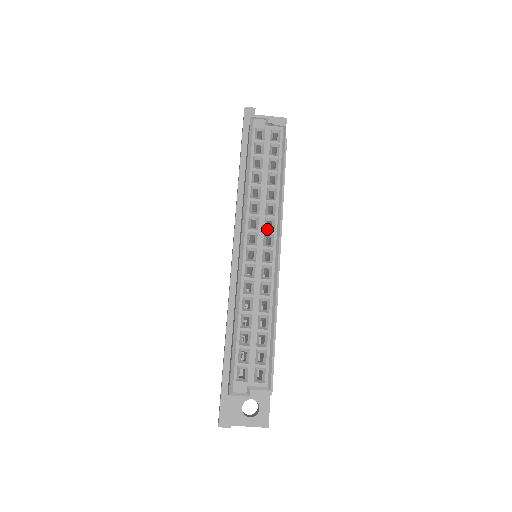
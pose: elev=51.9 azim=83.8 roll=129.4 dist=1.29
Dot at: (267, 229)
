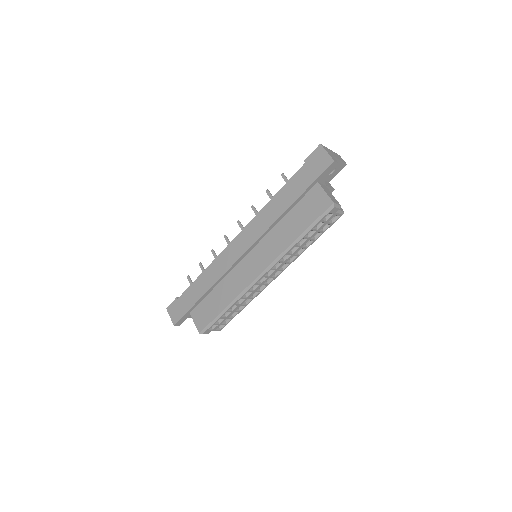
Dot at: (281, 268)
